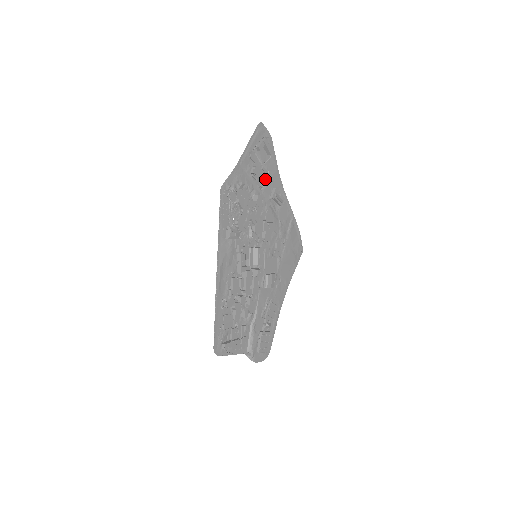
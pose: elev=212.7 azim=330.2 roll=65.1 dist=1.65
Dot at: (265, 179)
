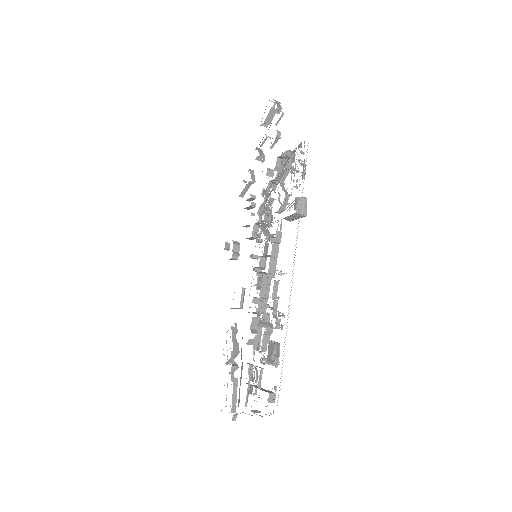
Dot at: (260, 153)
